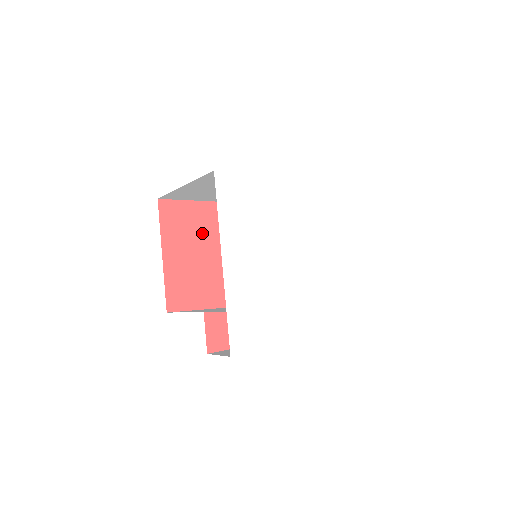
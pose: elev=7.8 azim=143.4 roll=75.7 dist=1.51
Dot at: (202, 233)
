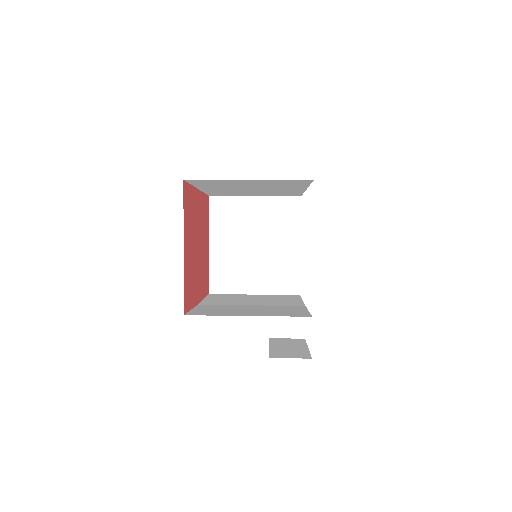
Dot at: (193, 223)
